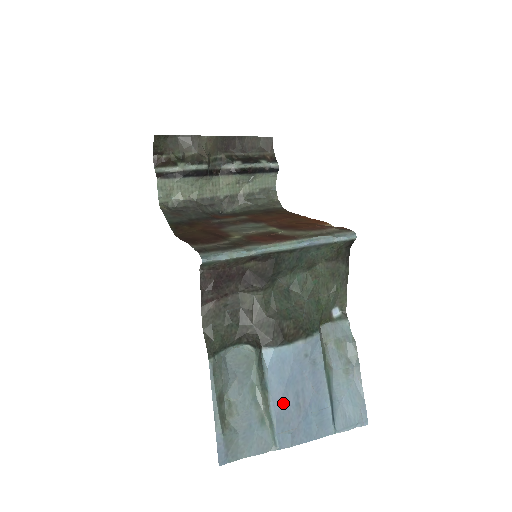
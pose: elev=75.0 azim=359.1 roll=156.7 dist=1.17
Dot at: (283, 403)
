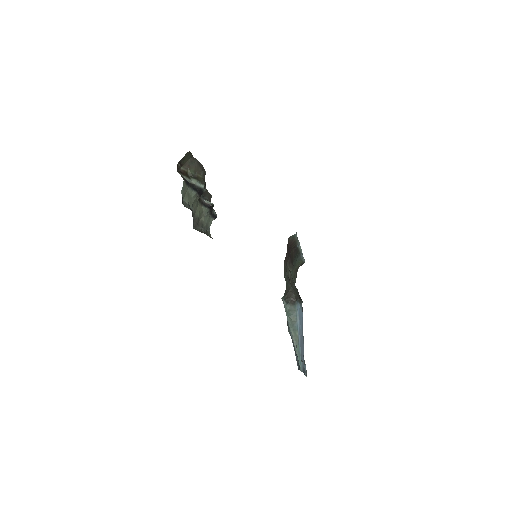
Dot at: (301, 341)
